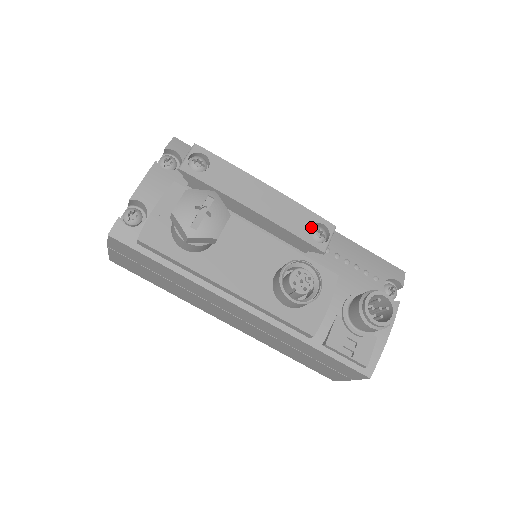
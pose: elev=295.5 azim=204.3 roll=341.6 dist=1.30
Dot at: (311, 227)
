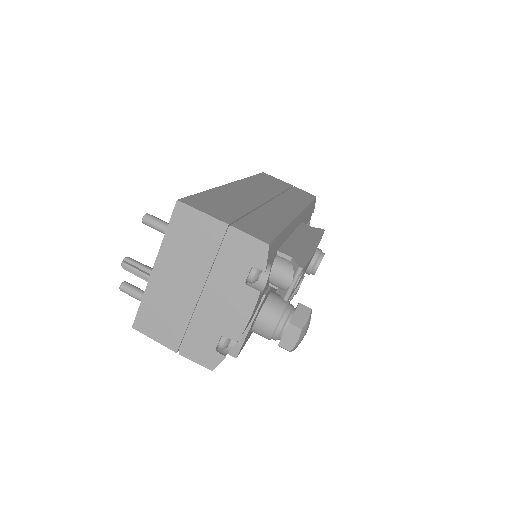
Dot at: occluded
